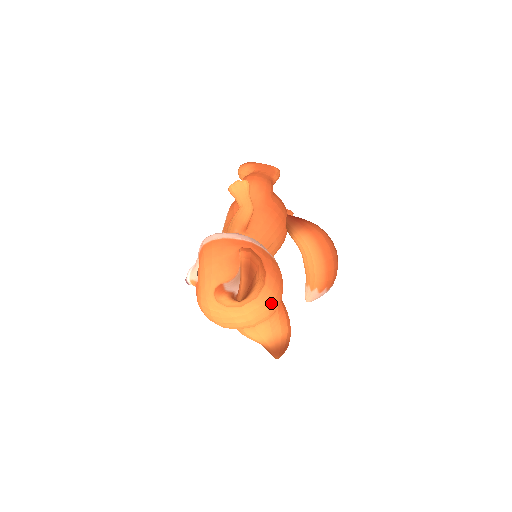
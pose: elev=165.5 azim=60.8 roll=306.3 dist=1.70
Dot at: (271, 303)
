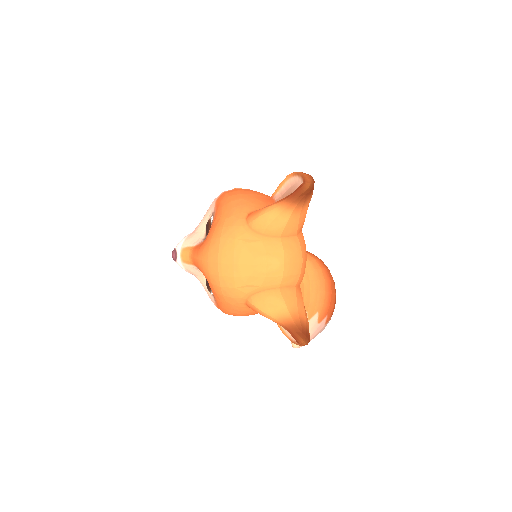
Dot at: (304, 258)
